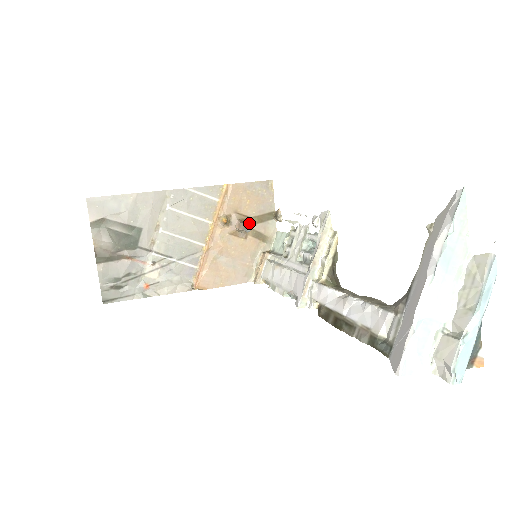
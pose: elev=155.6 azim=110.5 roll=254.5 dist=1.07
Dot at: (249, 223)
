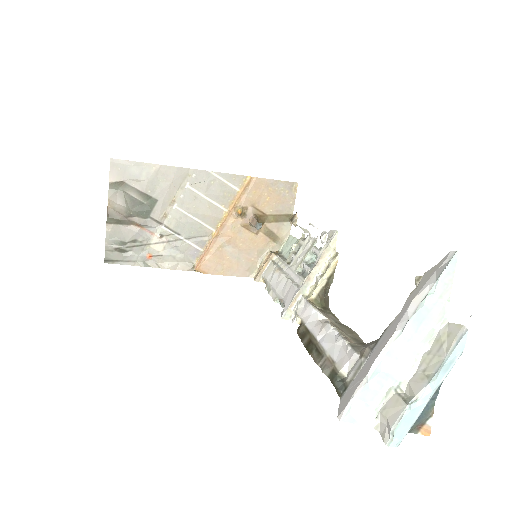
Dot at: (264, 220)
